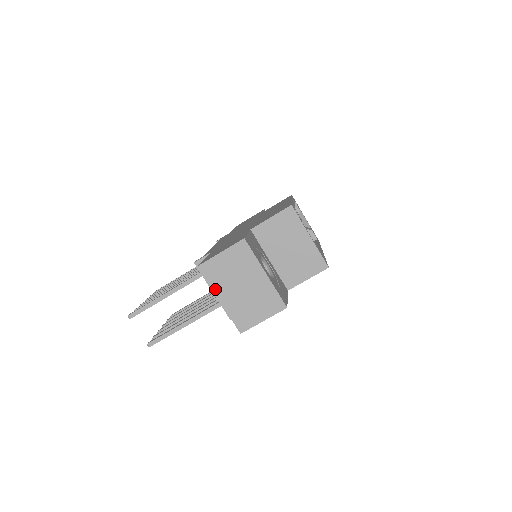
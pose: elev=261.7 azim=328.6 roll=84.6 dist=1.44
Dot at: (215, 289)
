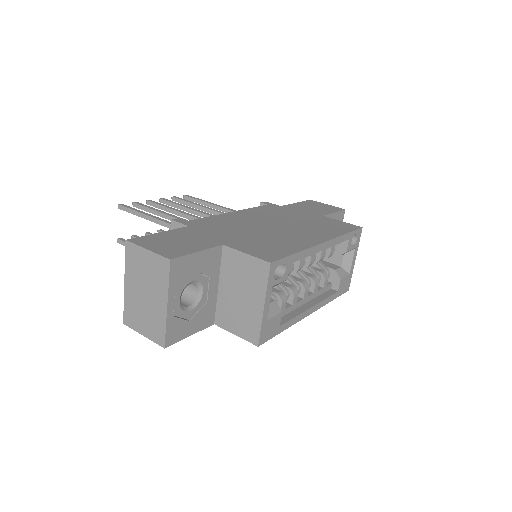
Dot at: (127, 272)
